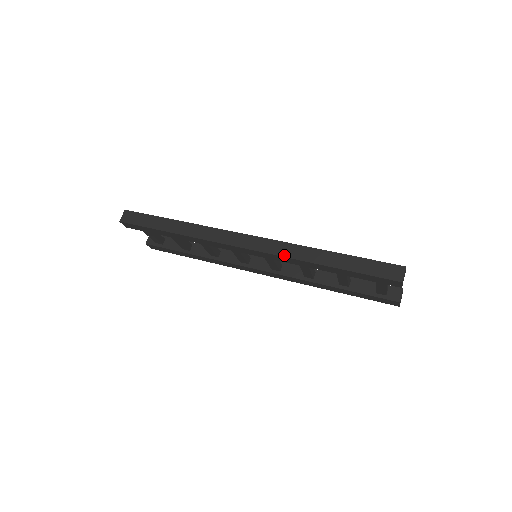
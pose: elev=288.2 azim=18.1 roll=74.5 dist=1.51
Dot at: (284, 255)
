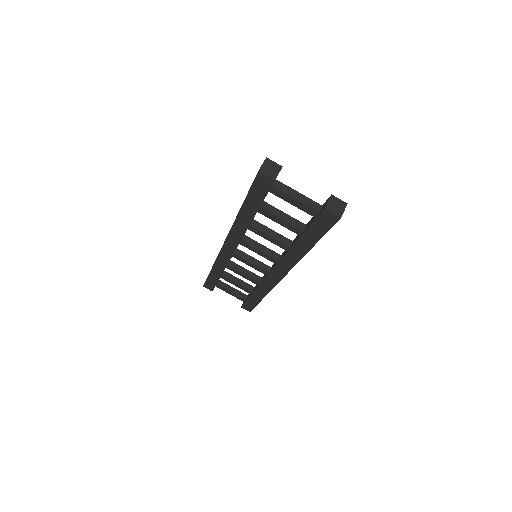
Dot at: (231, 227)
